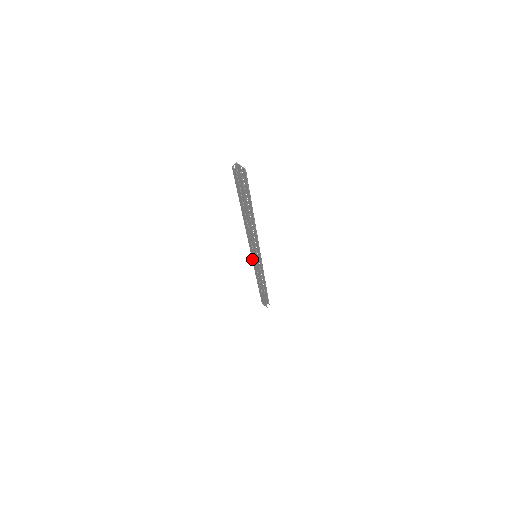
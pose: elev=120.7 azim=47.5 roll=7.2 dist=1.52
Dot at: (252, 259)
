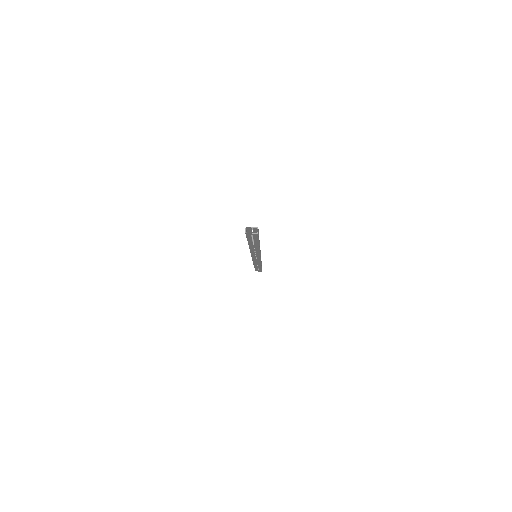
Dot at: (252, 259)
